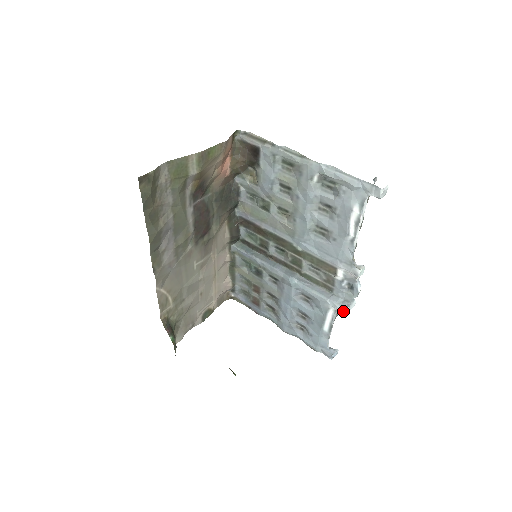
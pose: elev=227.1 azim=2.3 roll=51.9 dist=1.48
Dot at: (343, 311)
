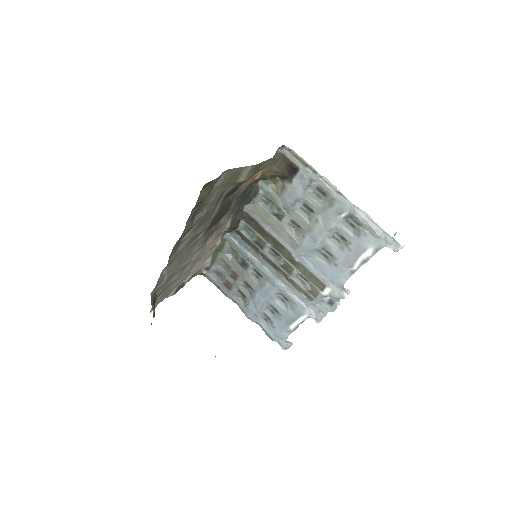
Dot at: (317, 320)
